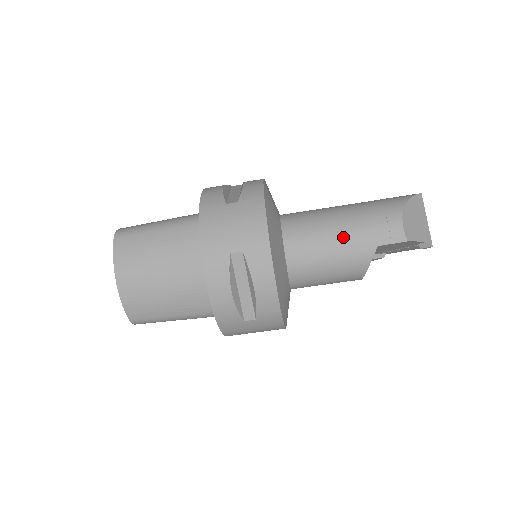
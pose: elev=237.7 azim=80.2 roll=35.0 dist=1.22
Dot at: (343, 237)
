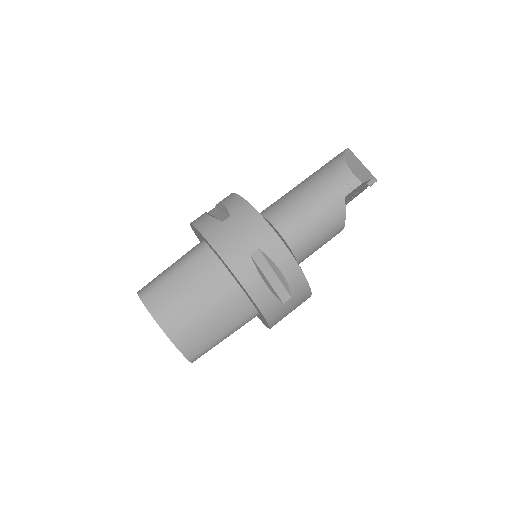
Dot at: (317, 203)
